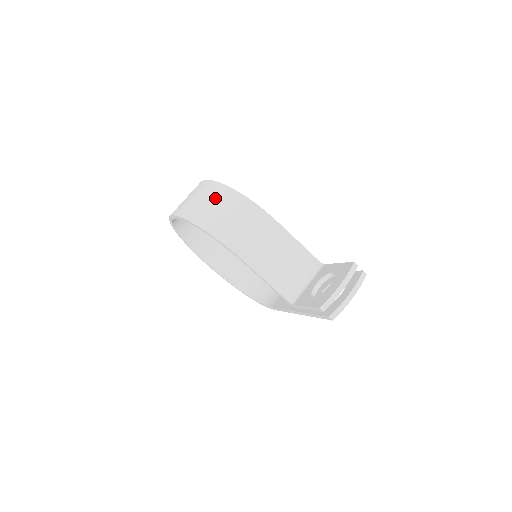
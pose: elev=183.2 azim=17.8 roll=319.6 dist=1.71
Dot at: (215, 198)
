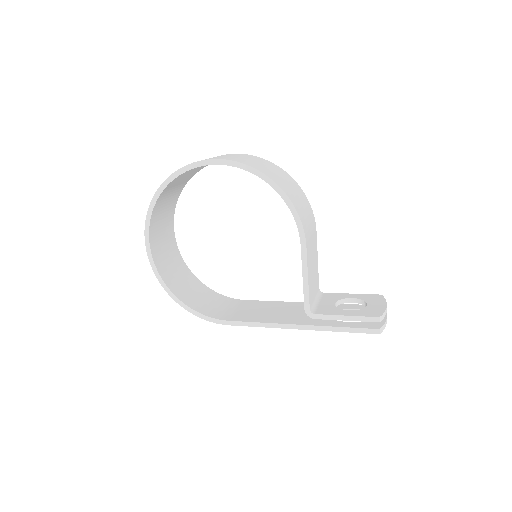
Dot at: (283, 175)
